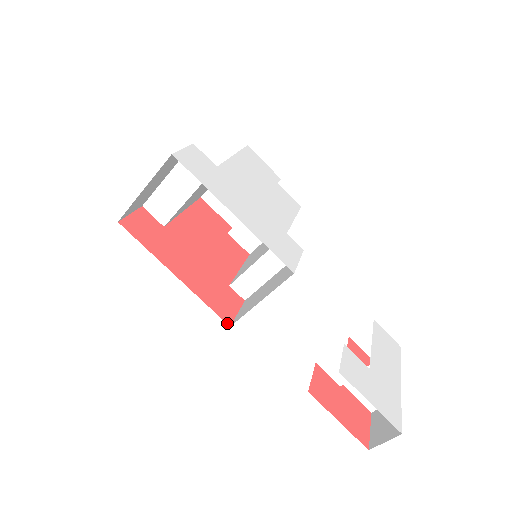
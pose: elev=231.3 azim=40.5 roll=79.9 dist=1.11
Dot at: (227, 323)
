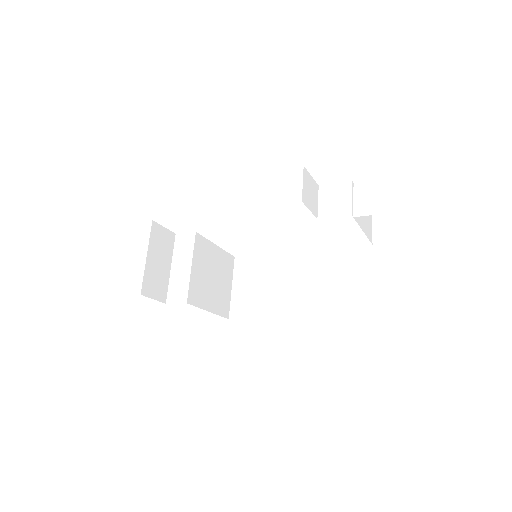
Dot at: occluded
